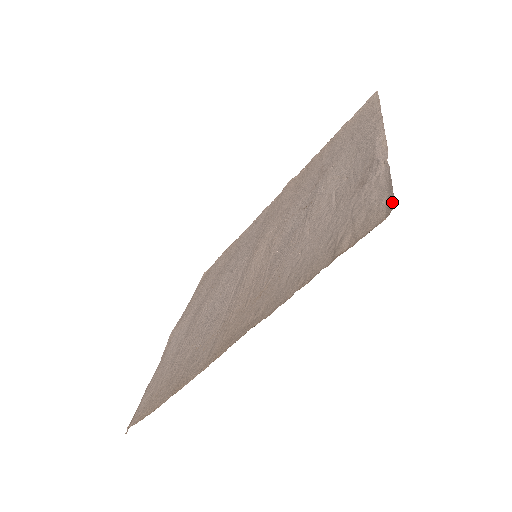
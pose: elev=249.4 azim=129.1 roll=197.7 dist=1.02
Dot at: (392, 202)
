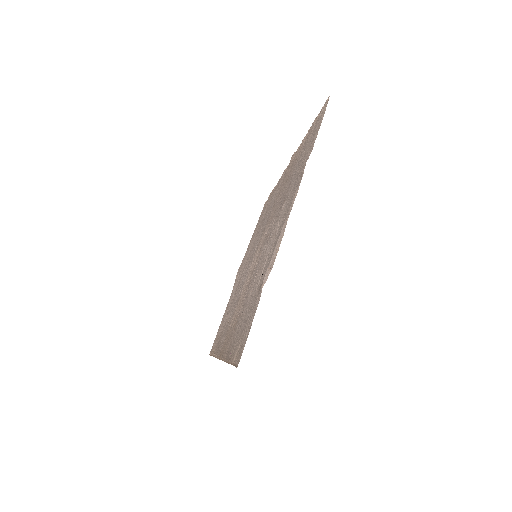
Dot at: occluded
